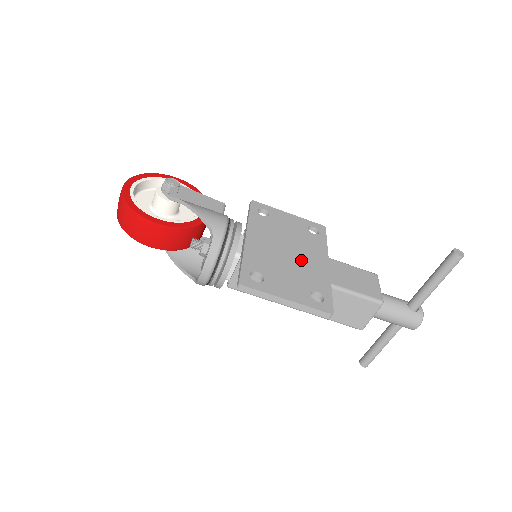
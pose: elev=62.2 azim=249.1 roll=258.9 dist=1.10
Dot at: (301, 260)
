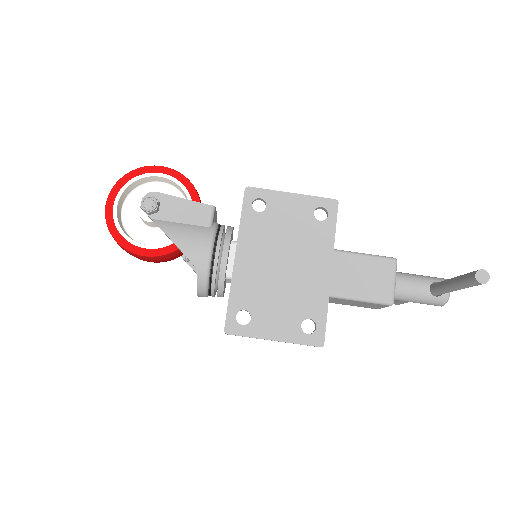
Dot at: (297, 274)
